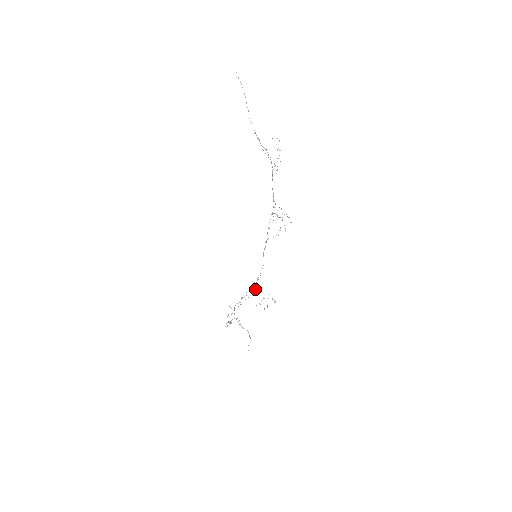
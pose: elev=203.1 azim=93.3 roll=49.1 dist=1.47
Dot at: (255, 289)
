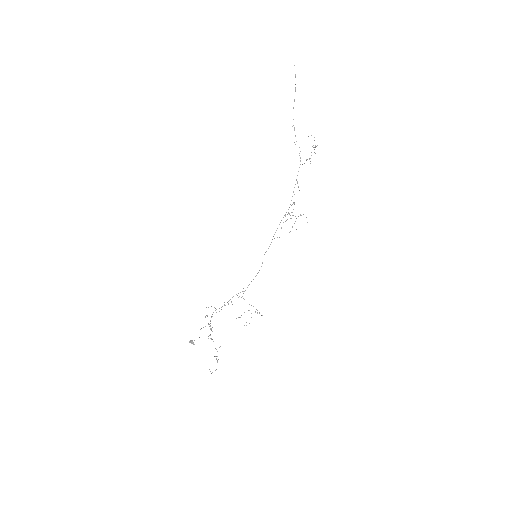
Dot at: (242, 296)
